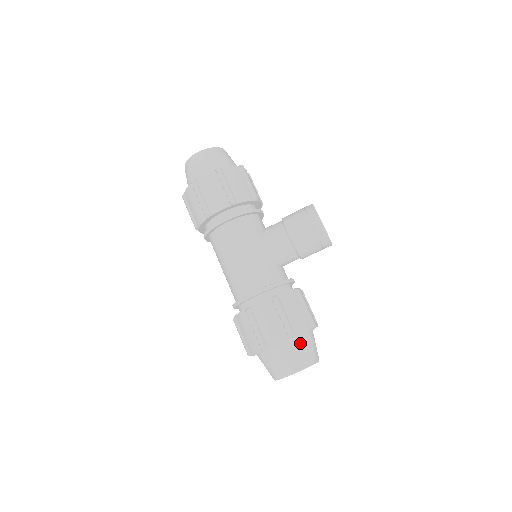
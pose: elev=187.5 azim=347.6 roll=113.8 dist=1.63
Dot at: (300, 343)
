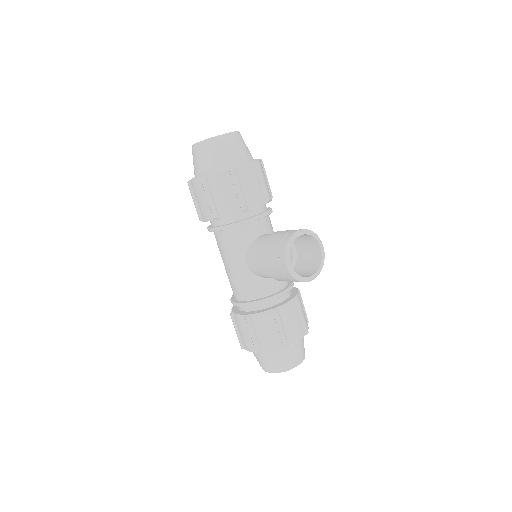
Dot at: (271, 355)
